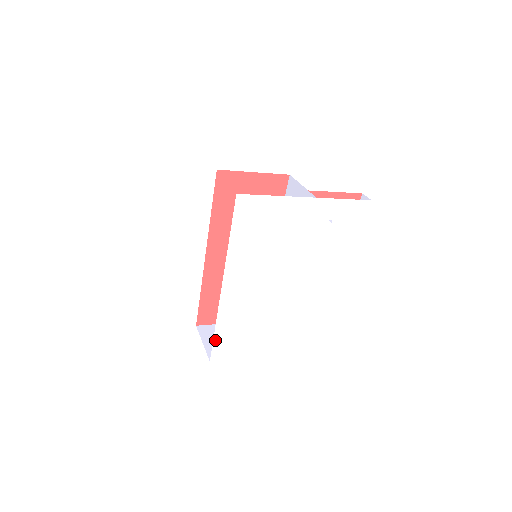
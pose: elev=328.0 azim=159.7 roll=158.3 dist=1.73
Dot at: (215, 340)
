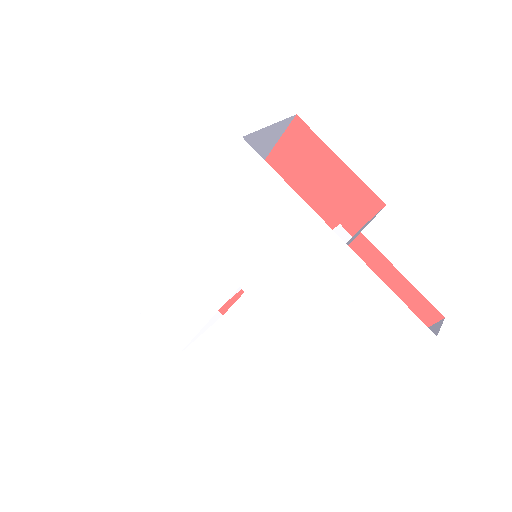
Dot at: (149, 293)
